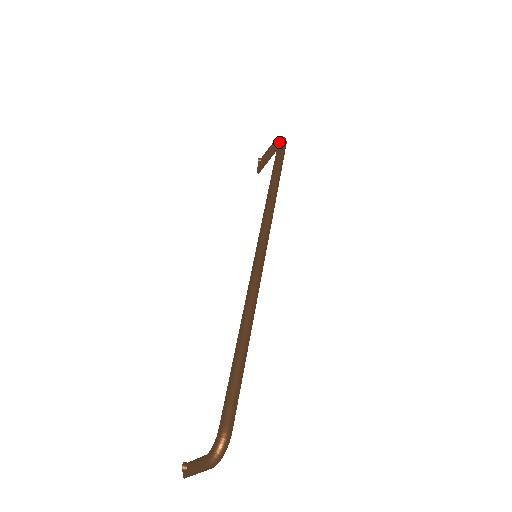
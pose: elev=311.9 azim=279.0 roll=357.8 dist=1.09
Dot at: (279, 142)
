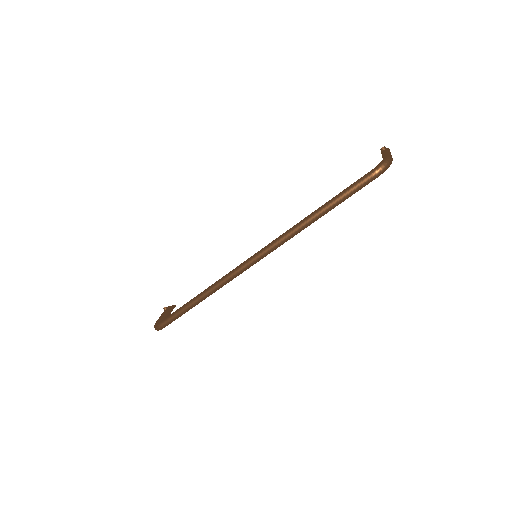
Dot at: (368, 172)
